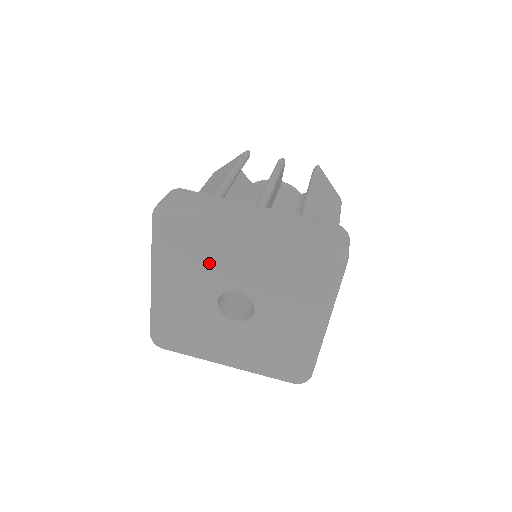
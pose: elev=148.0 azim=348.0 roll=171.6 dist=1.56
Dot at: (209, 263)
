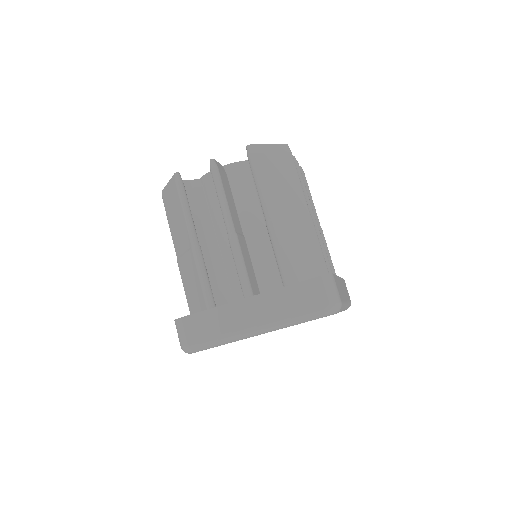
Dot at: occluded
